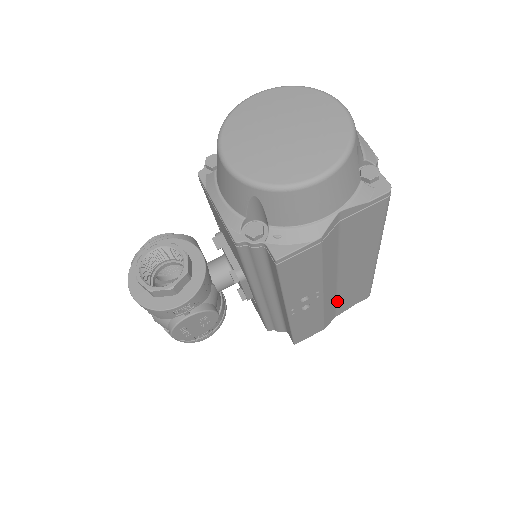
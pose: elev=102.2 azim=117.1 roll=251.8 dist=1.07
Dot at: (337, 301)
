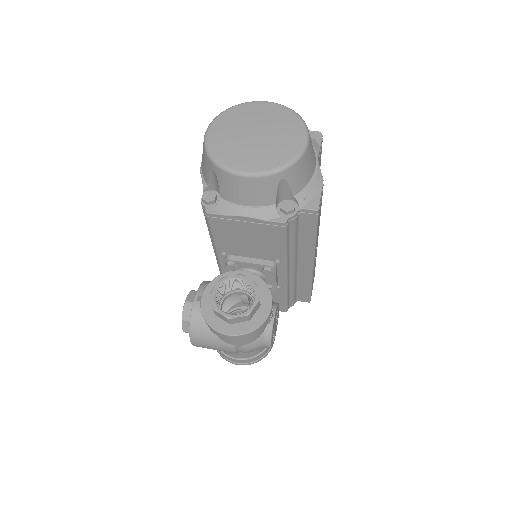
Dot at: occluded
